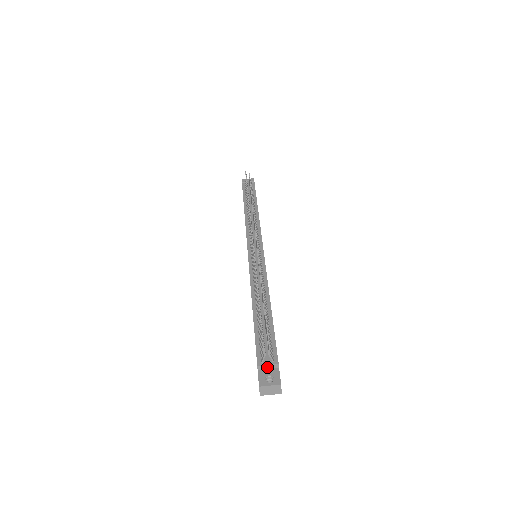
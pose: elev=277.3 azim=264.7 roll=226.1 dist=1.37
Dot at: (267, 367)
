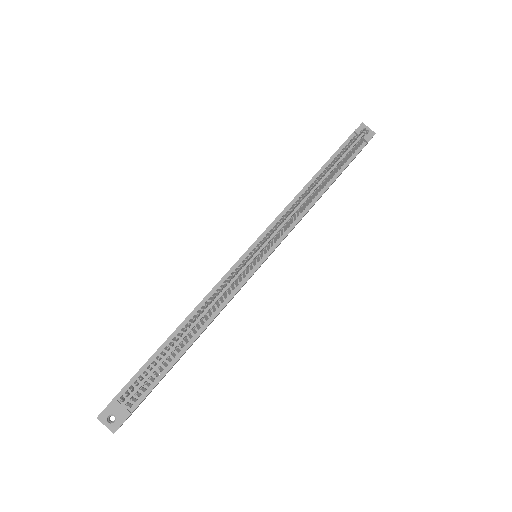
Dot at: (120, 407)
